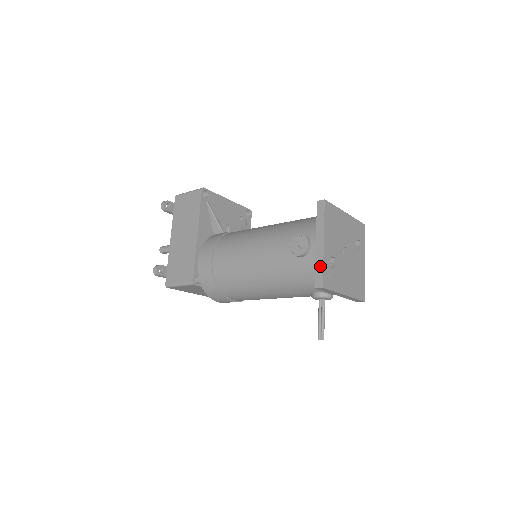
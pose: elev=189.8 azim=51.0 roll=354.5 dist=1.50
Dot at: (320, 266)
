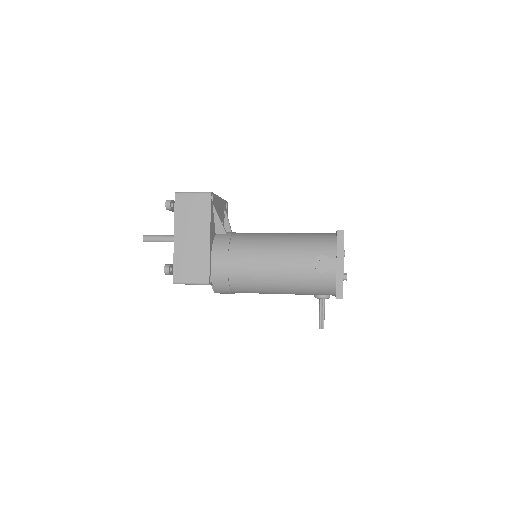
Dot at: (341, 283)
